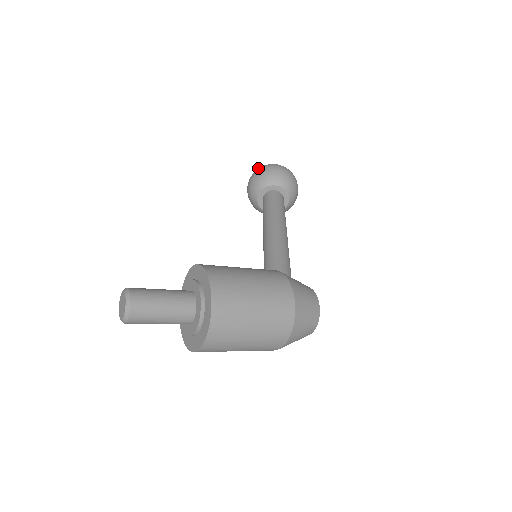
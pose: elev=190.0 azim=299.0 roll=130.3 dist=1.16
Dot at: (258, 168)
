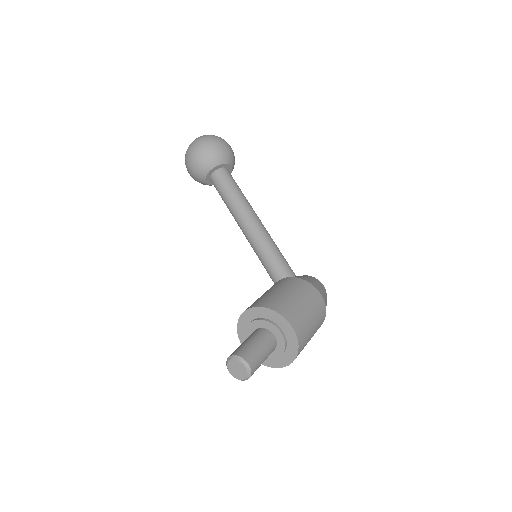
Dot at: (196, 144)
